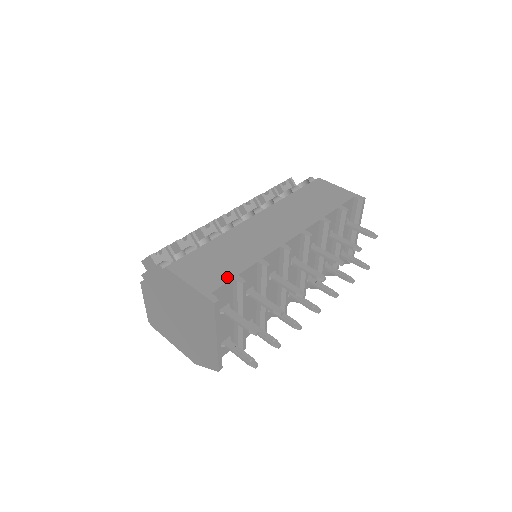
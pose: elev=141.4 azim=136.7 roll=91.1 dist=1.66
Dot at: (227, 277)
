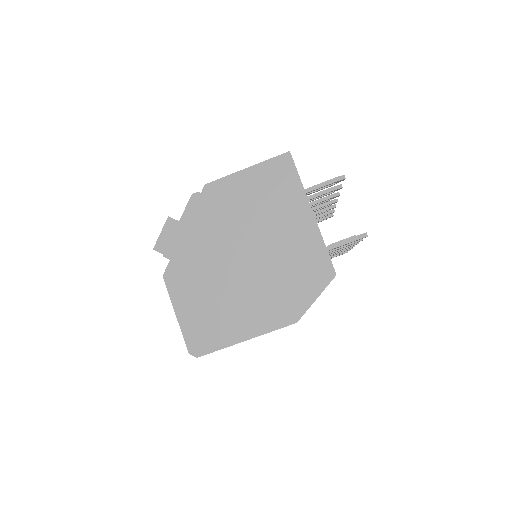
Dot at: occluded
